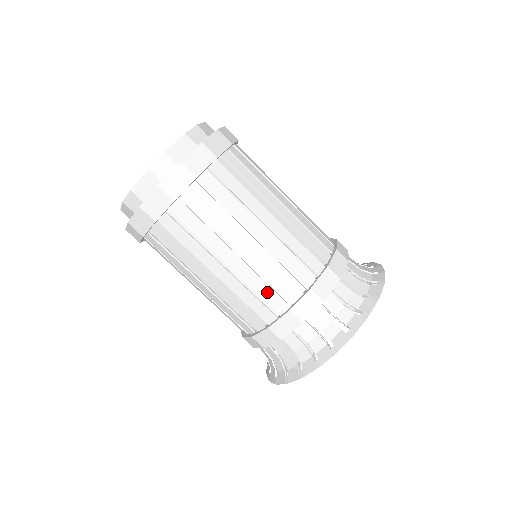
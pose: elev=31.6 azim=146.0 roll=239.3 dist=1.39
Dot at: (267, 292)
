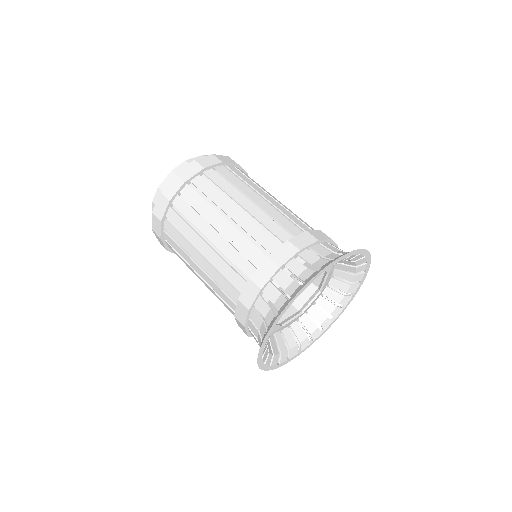
Dot at: (225, 285)
